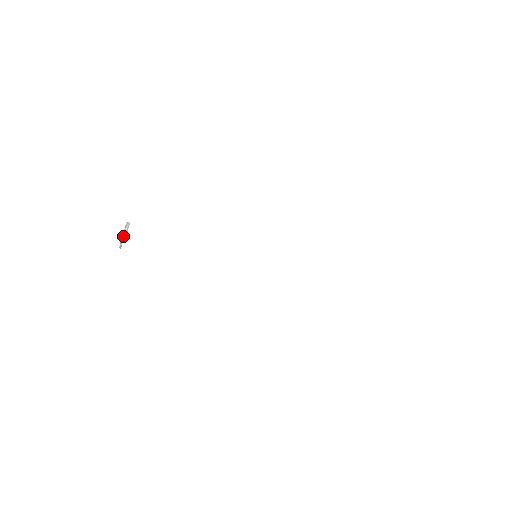
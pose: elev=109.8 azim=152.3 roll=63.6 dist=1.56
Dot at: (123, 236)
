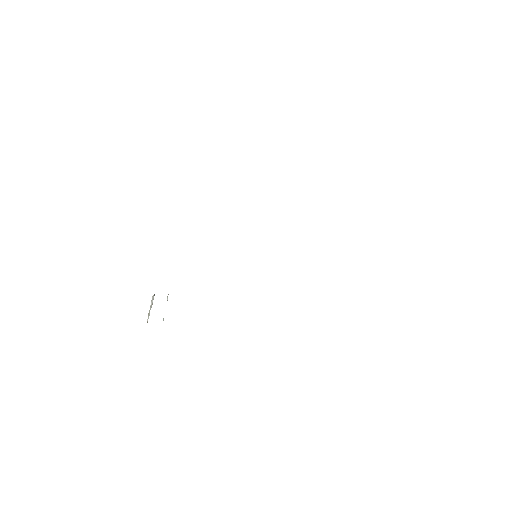
Dot at: (150, 309)
